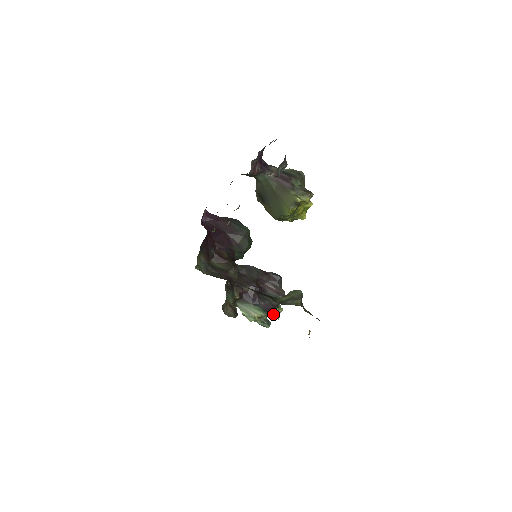
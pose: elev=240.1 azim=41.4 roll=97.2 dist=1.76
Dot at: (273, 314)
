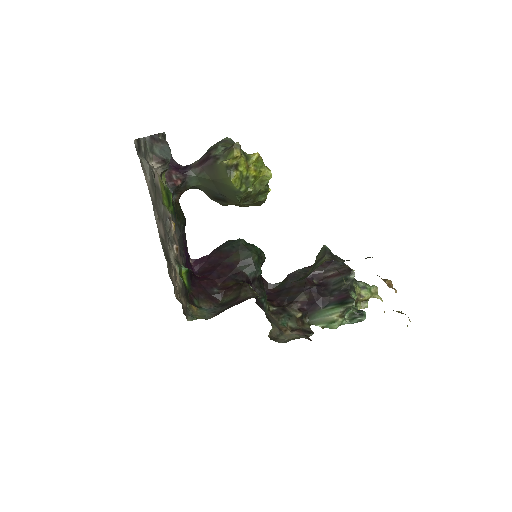
Dot at: (350, 299)
